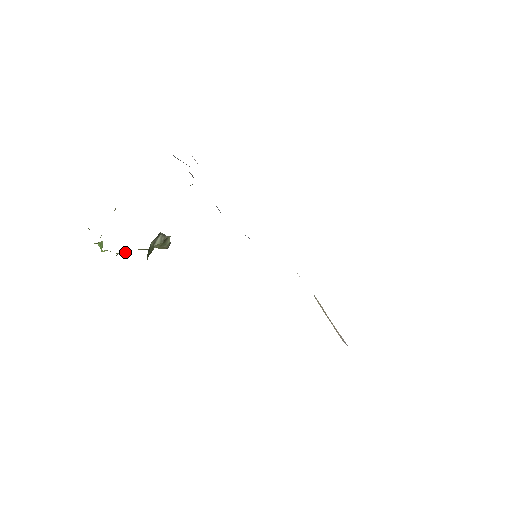
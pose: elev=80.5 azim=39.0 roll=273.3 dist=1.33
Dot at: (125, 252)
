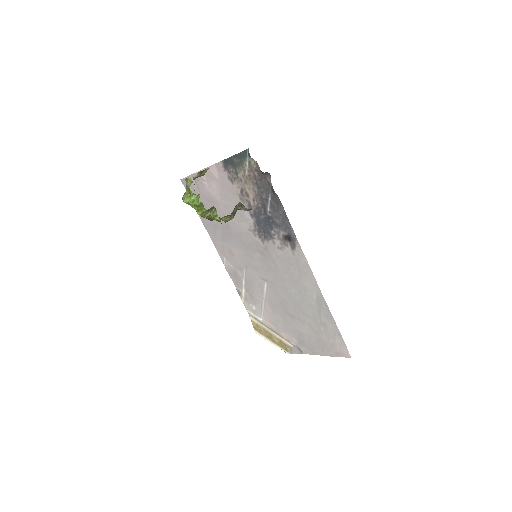
Dot at: (209, 211)
